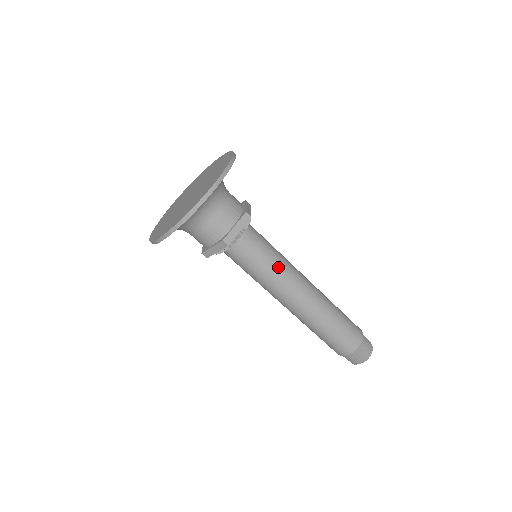
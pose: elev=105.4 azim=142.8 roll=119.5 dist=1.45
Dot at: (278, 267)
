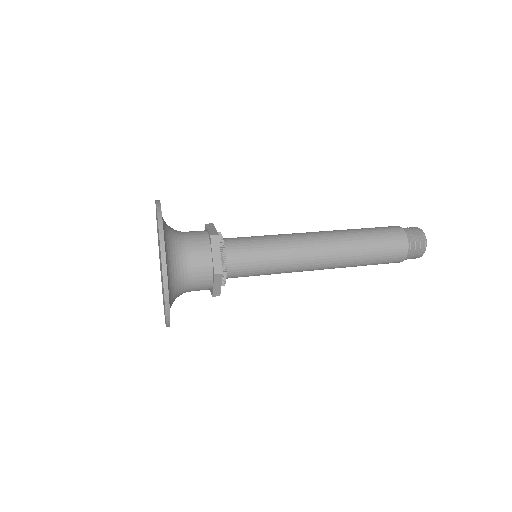
Dot at: (279, 248)
